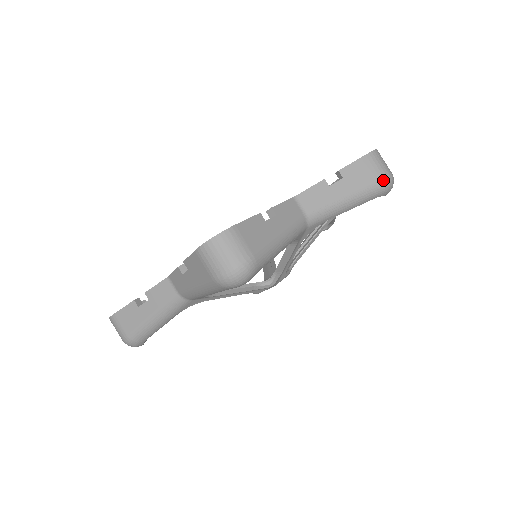
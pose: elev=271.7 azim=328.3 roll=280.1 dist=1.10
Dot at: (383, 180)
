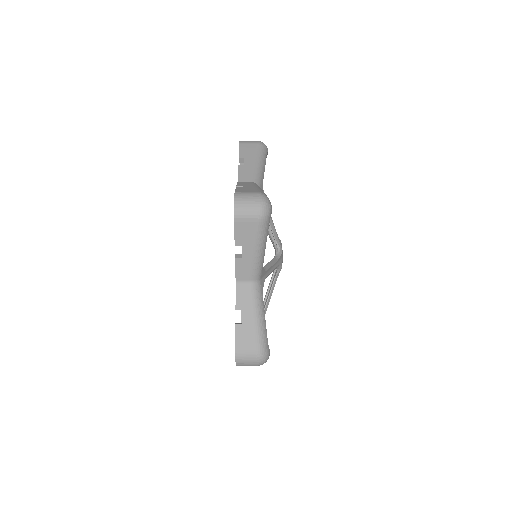
Dot at: (260, 220)
